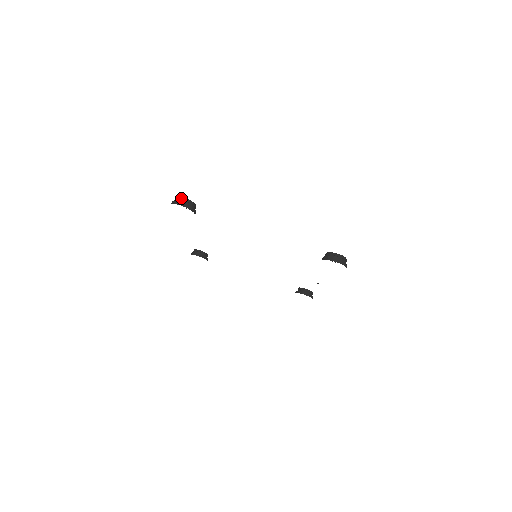
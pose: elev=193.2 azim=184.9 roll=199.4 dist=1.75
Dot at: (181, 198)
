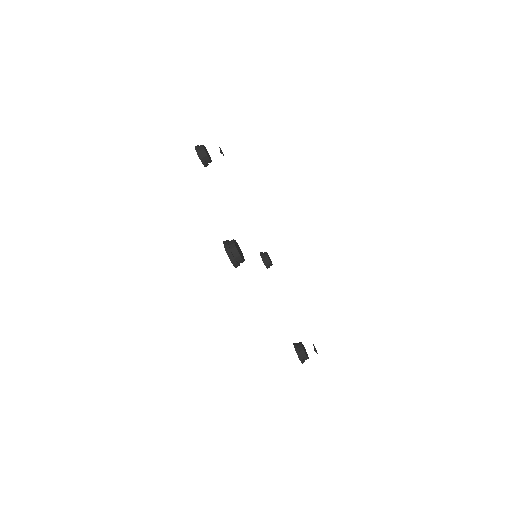
Dot at: (202, 145)
